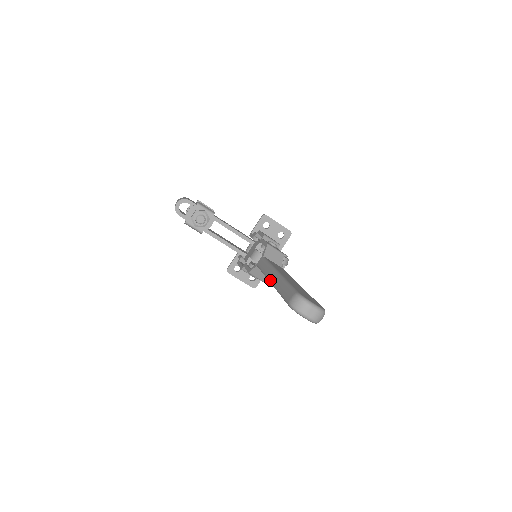
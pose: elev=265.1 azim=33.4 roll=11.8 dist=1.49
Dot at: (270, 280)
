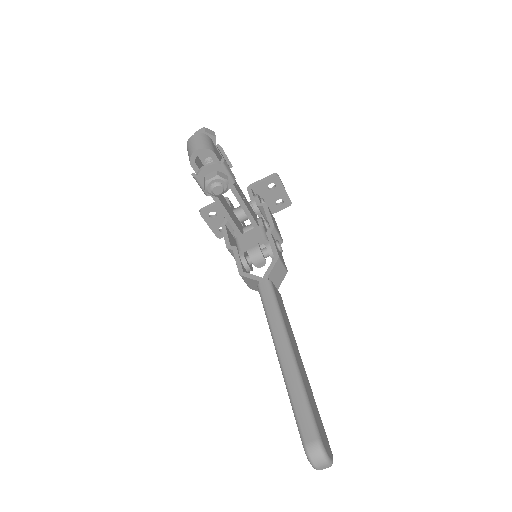
Dot at: (279, 353)
